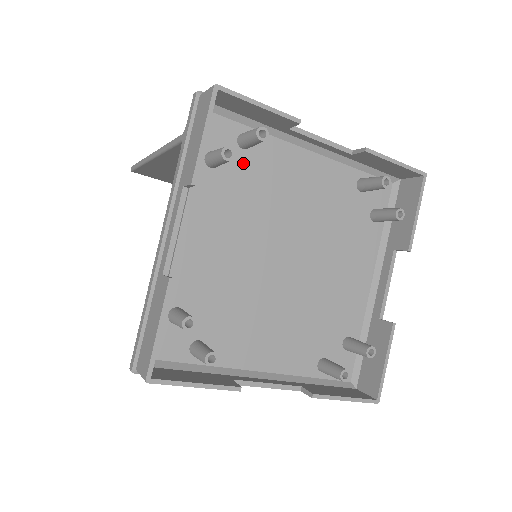
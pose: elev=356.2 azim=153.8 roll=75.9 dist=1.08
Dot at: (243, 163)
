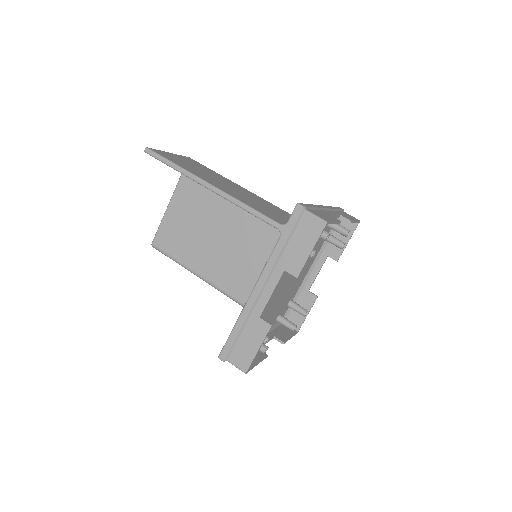
Dot at: occluded
